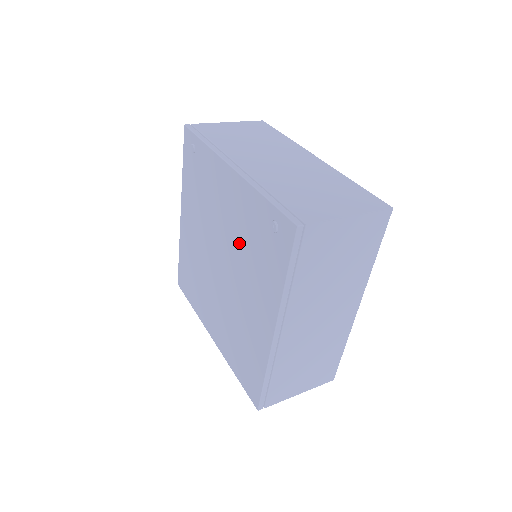
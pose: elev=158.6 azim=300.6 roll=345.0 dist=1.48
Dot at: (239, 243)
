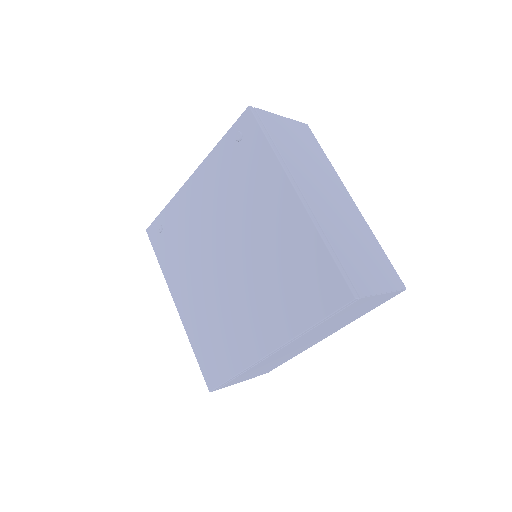
Dot at: (228, 203)
